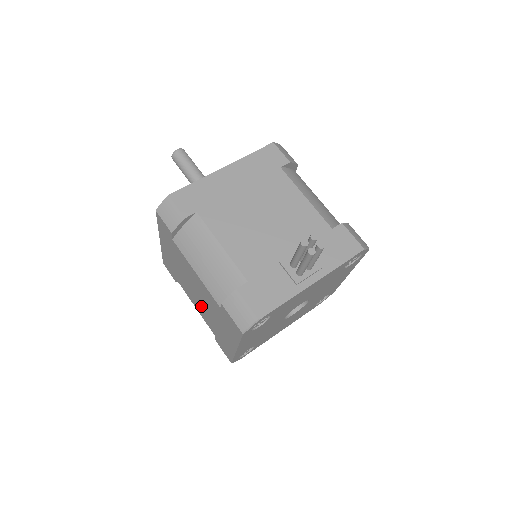
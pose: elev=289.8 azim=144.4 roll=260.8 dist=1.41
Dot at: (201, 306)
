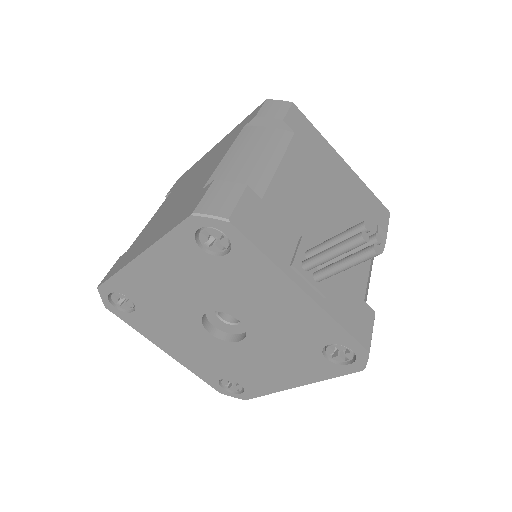
Dot at: (165, 209)
